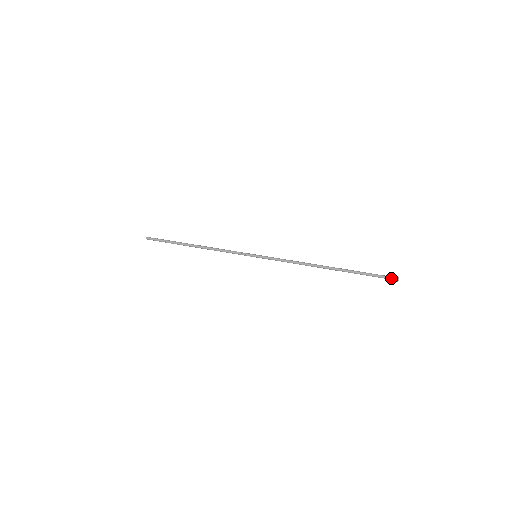
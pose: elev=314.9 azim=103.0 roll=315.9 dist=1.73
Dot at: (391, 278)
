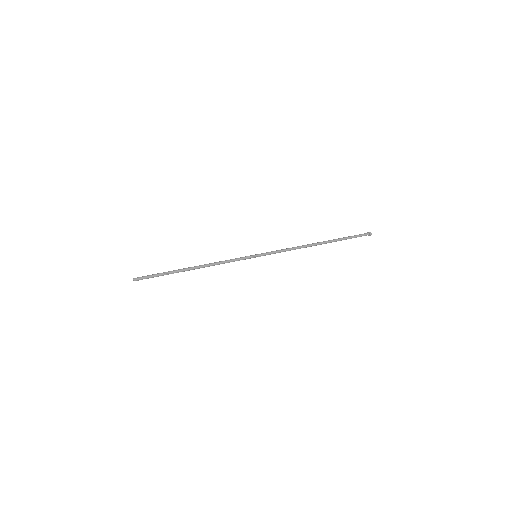
Dot at: (365, 233)
